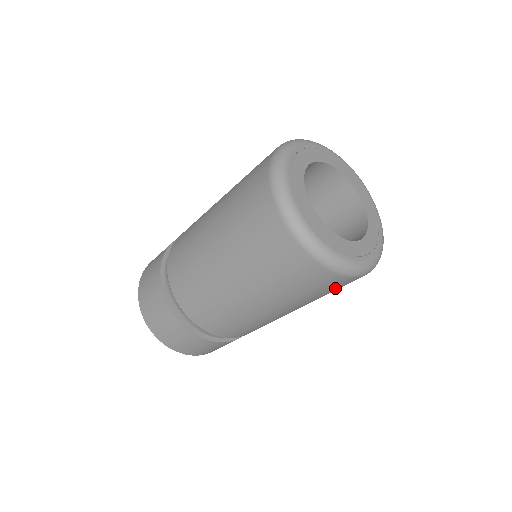
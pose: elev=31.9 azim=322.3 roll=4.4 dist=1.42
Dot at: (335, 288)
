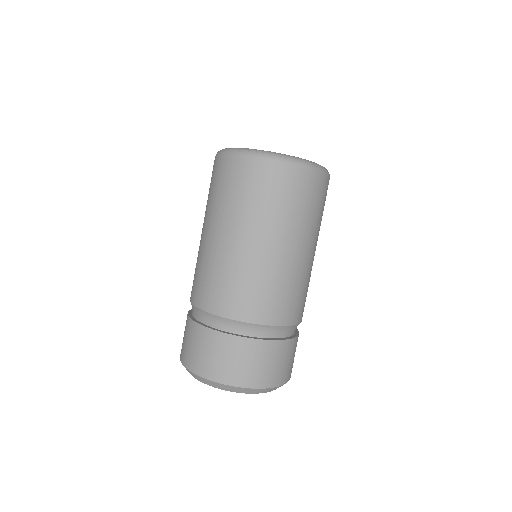
Dot at: (323, 198)
